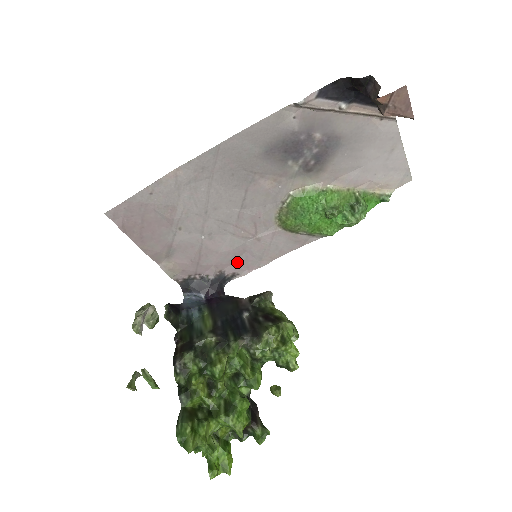
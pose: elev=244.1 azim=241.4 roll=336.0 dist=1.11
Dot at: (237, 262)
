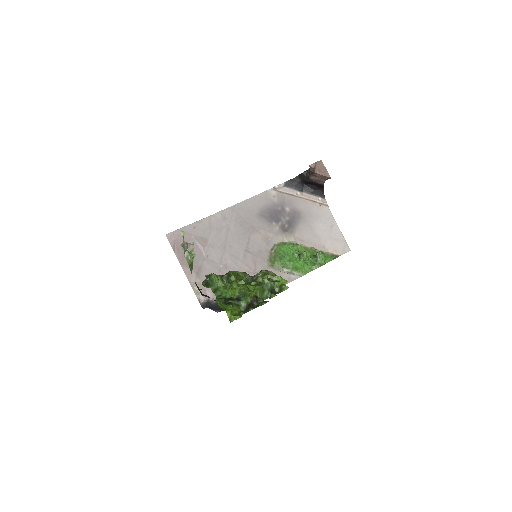
Dot at: occluded
